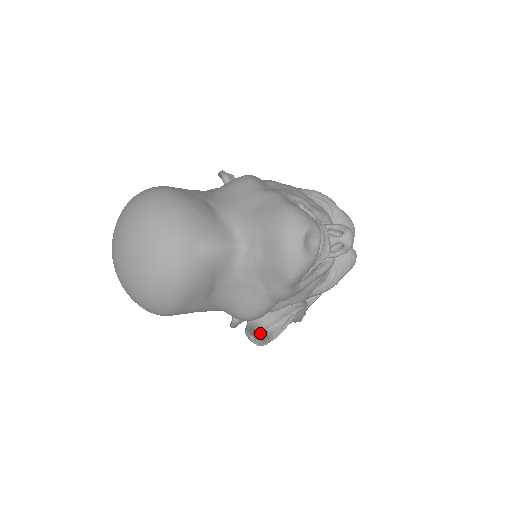
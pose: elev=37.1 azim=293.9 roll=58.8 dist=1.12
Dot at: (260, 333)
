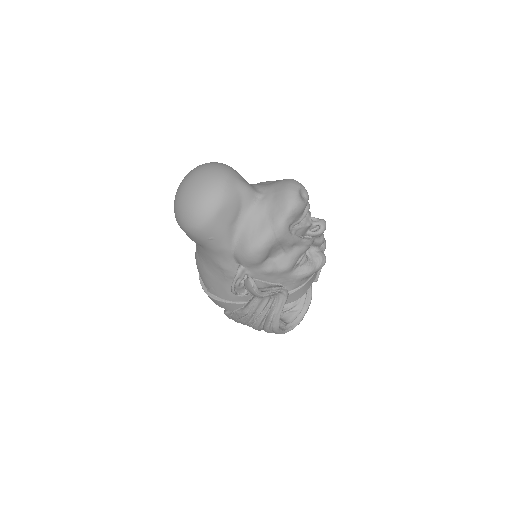
Dot at: occluded
